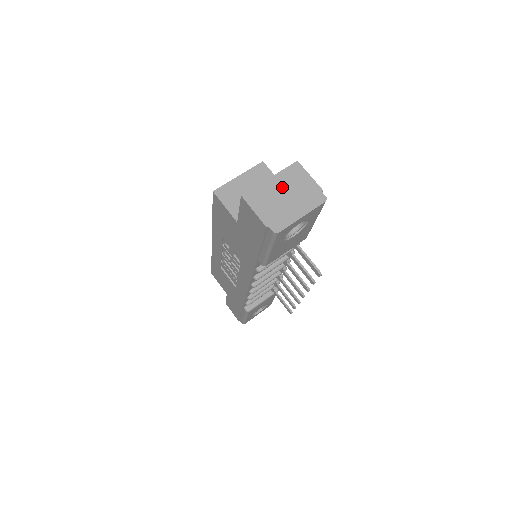
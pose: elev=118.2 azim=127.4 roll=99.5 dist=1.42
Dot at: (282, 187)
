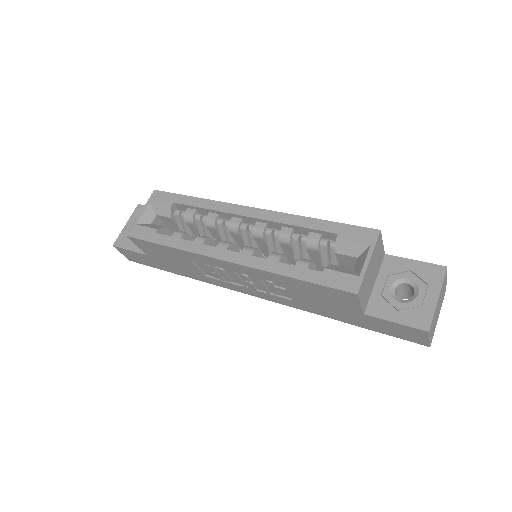
Dot at: (439, 302)
